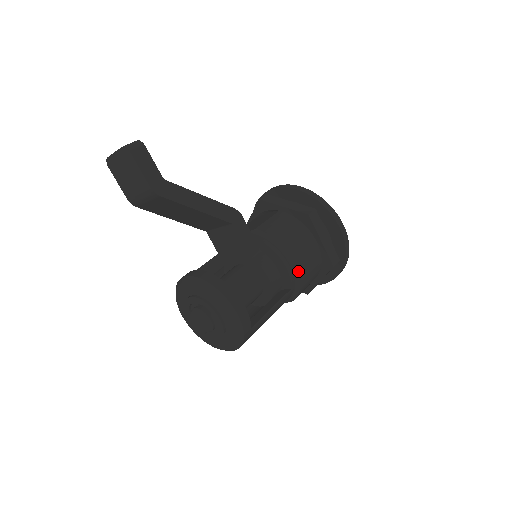
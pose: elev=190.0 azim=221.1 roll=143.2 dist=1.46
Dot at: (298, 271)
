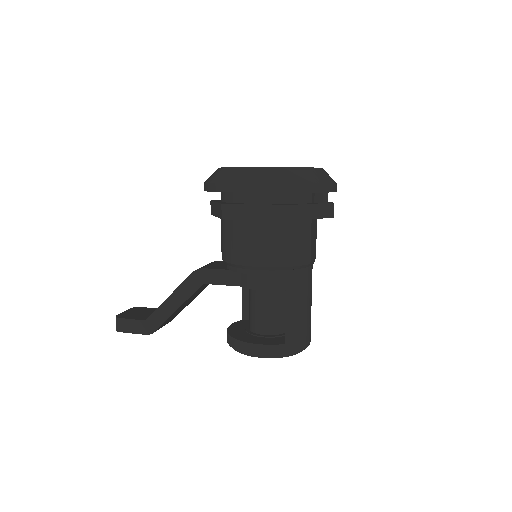
Dot at: (268, 267)
